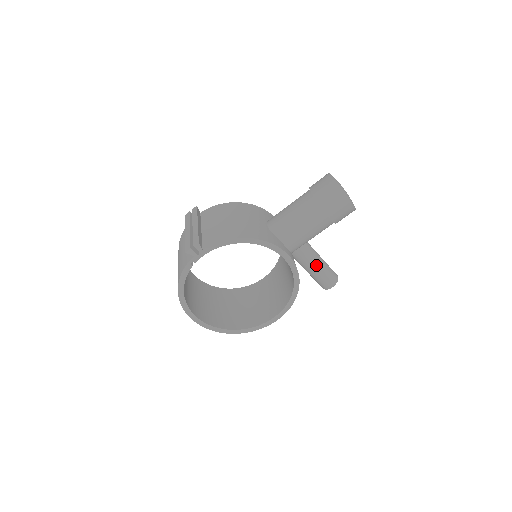
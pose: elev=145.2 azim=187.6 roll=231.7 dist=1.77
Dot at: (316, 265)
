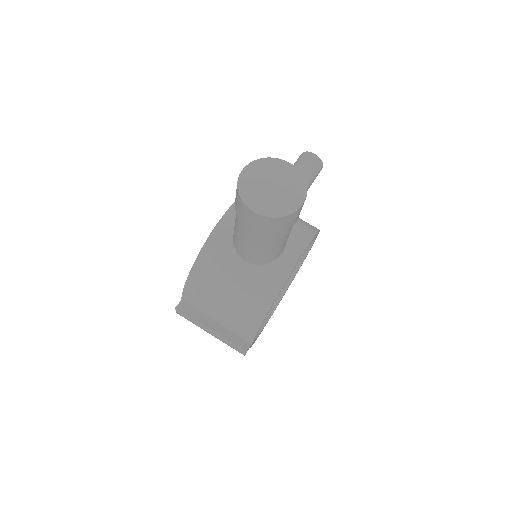
Dot at: occluded
